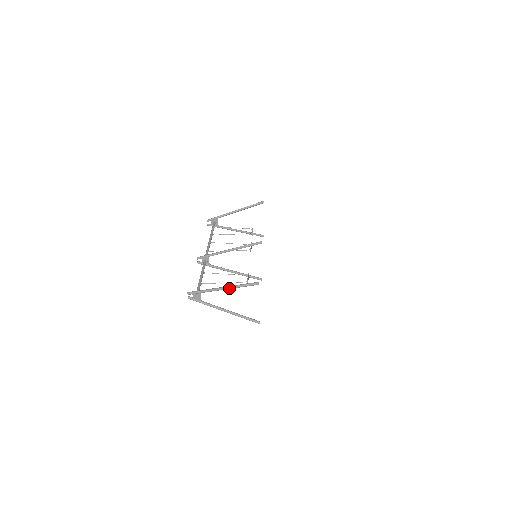
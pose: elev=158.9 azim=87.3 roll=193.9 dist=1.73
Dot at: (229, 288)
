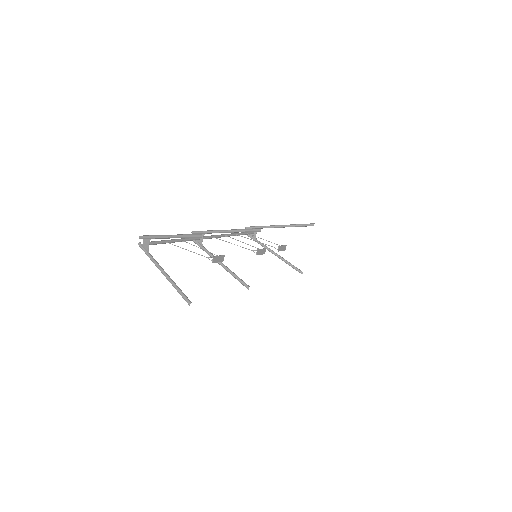
Dot at: (174, 236)
